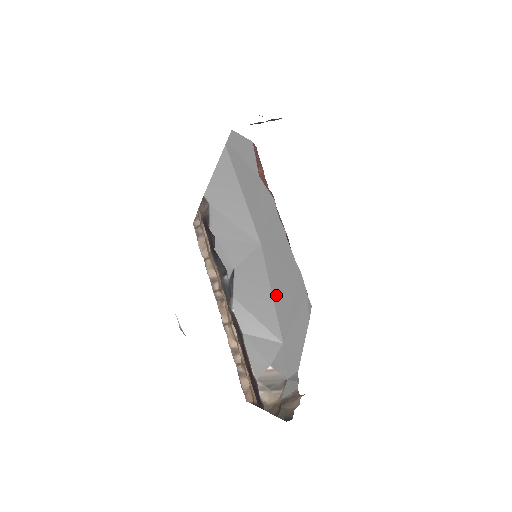
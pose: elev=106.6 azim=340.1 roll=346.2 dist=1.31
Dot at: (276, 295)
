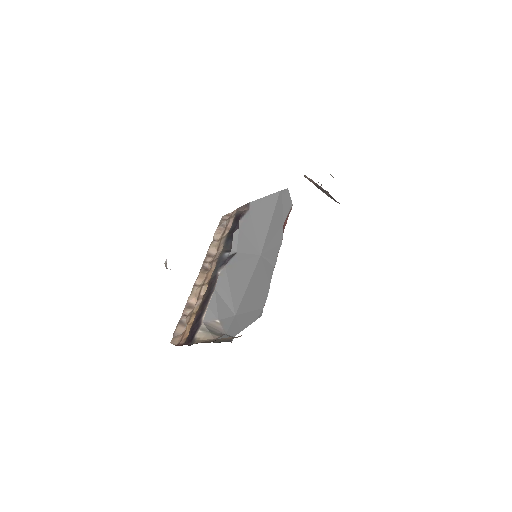
Dot at: (250, 287)
